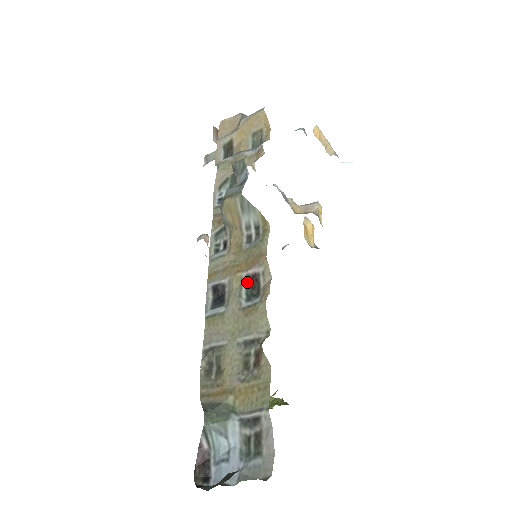
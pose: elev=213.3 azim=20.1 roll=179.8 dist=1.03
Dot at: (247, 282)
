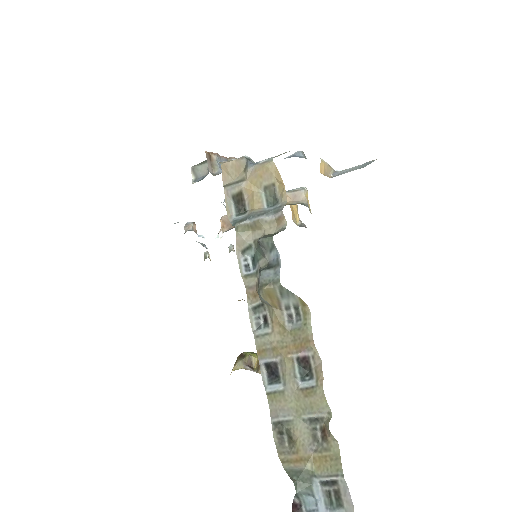
Dot at: (298, 363)
